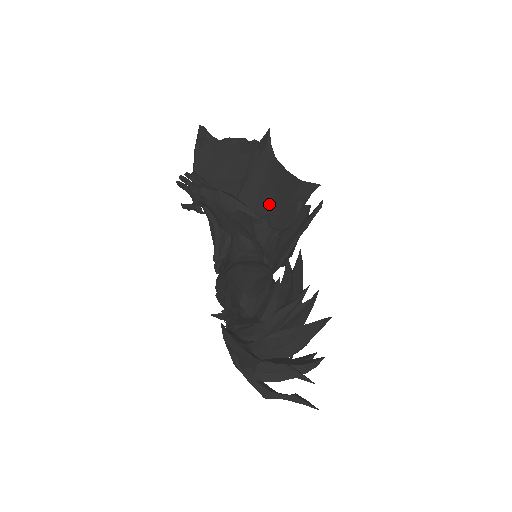
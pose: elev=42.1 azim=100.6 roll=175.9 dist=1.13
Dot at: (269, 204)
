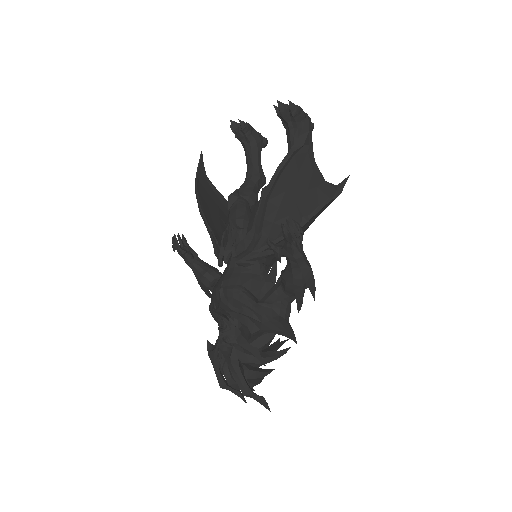
Dot at: occluded
